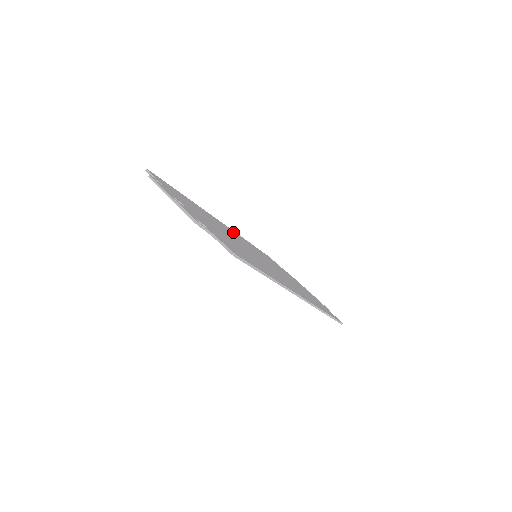
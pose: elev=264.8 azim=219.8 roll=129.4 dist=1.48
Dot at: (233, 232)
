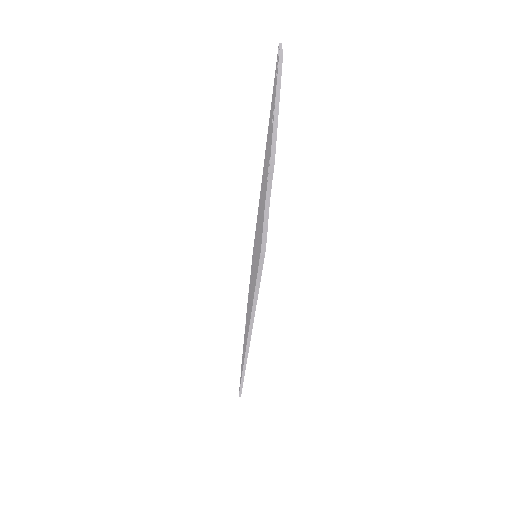
Dot at: occluded
